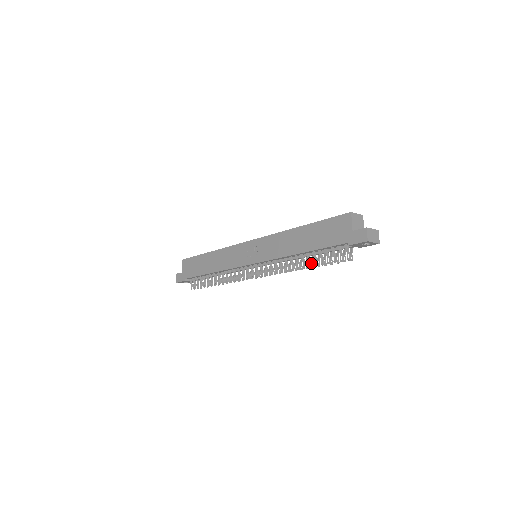
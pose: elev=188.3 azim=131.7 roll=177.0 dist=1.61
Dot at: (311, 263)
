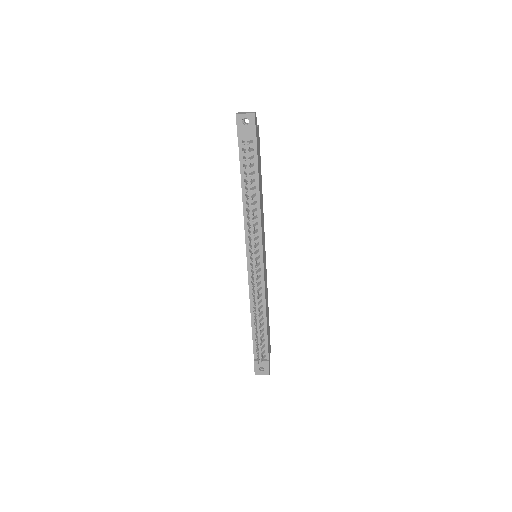
Dot at: (250, 191)
